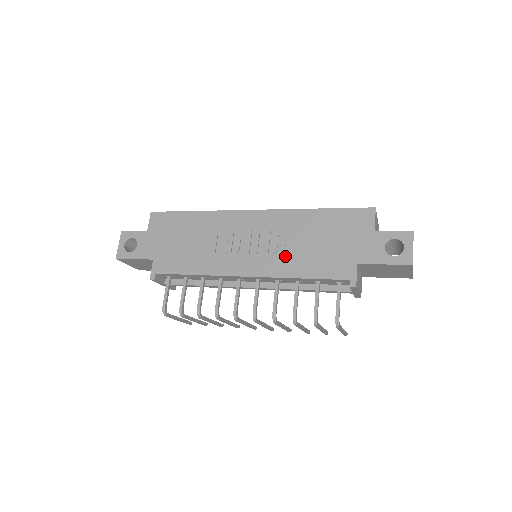
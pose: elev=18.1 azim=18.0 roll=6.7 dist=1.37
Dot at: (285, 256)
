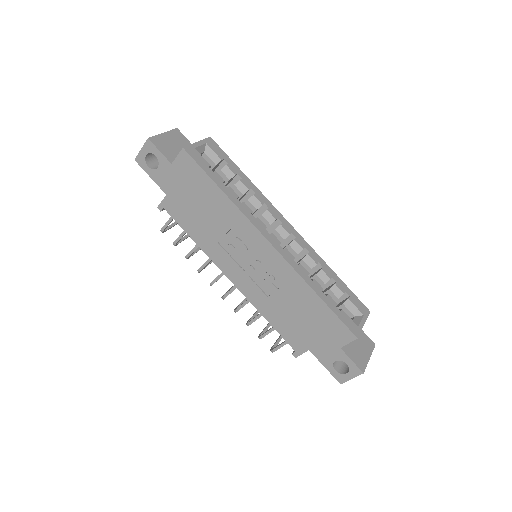
Dot at: (267, 298)
